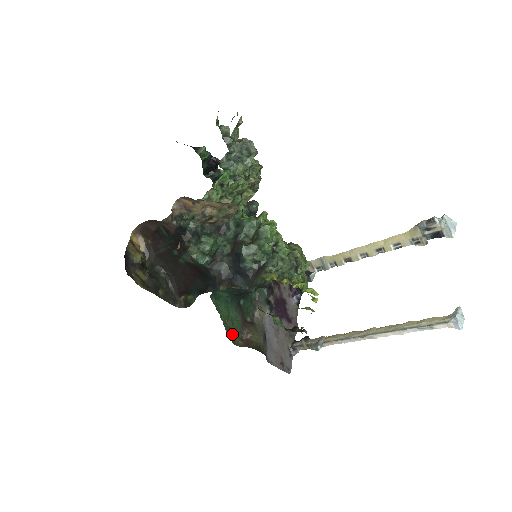
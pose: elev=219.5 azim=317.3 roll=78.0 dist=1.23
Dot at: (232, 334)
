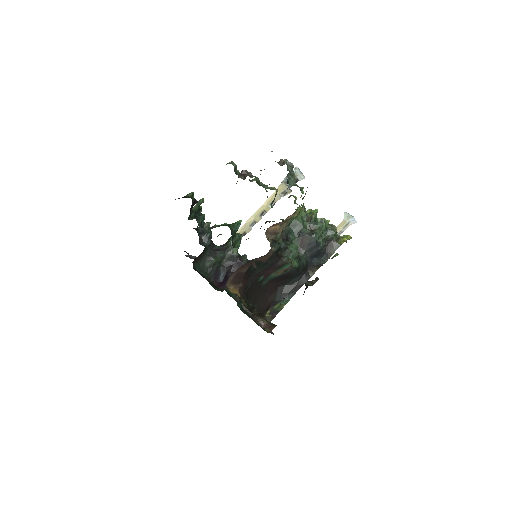
Dot at: (262, 328)
